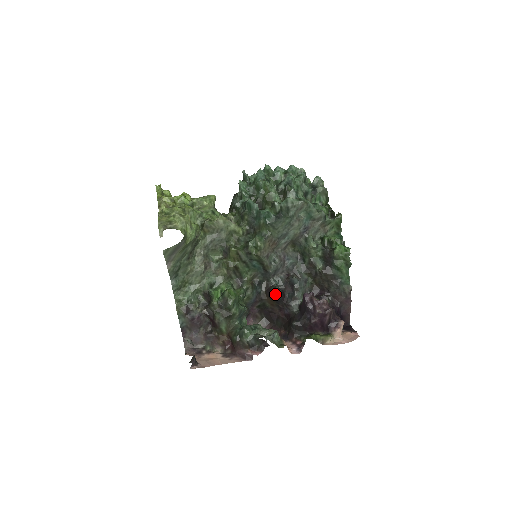
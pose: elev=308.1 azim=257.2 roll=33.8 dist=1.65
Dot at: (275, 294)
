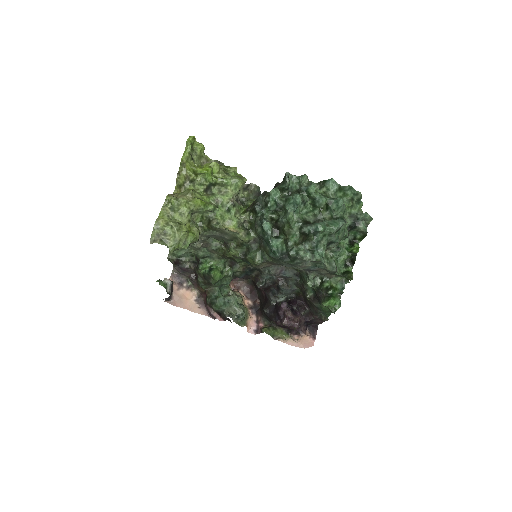
Dot at: (259, 287)
